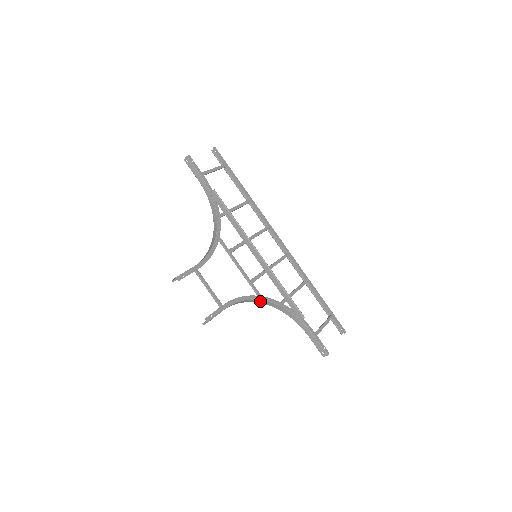
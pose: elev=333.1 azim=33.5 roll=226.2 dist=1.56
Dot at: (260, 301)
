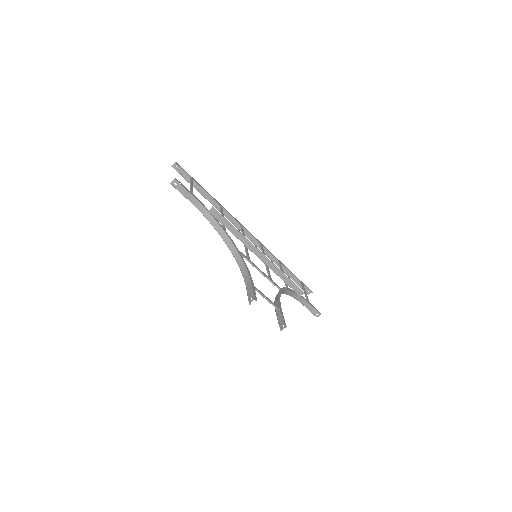
Dot at: occluded
